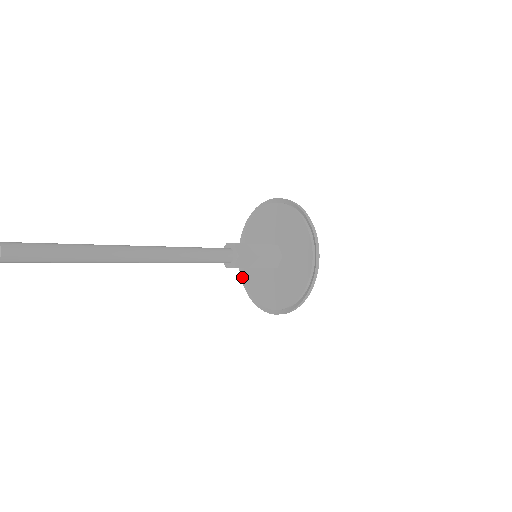
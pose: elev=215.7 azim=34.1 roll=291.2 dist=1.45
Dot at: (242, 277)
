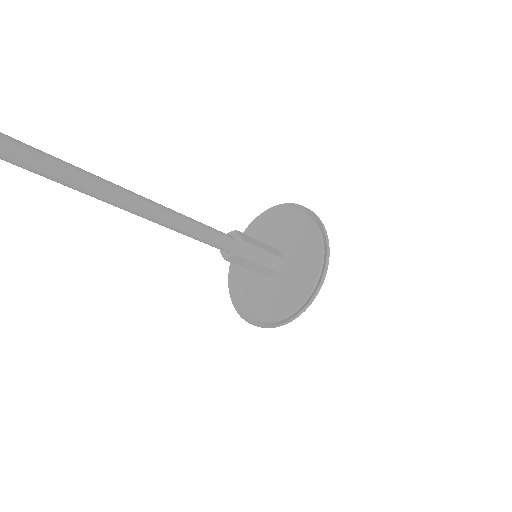
Dot at: occluded
